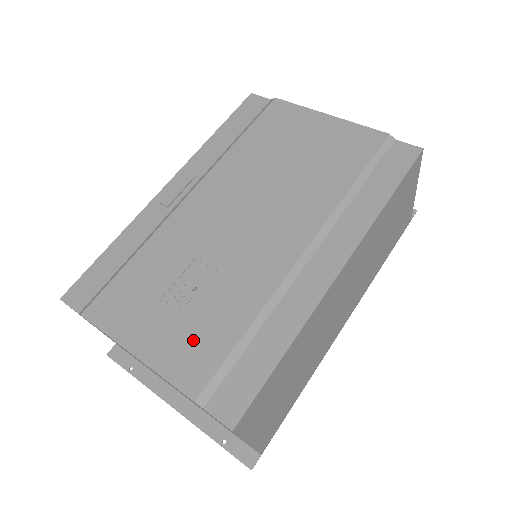
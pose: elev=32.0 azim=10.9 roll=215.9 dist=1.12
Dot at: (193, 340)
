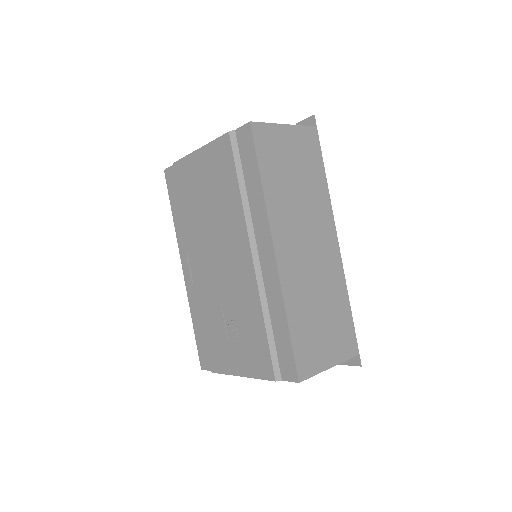
Dot at: (252, 350)
